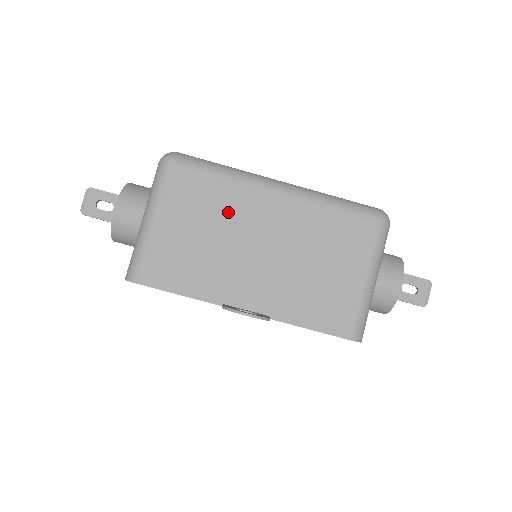
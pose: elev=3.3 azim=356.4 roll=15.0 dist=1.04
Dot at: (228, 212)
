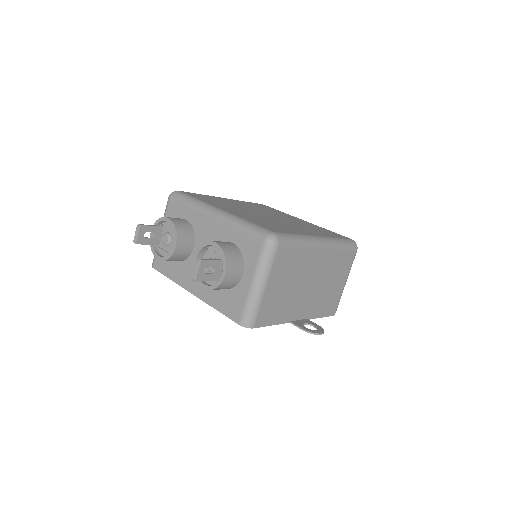
Dot at: (300, 268)
